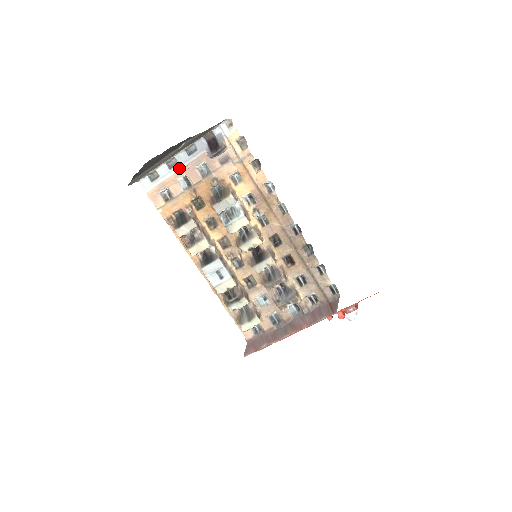
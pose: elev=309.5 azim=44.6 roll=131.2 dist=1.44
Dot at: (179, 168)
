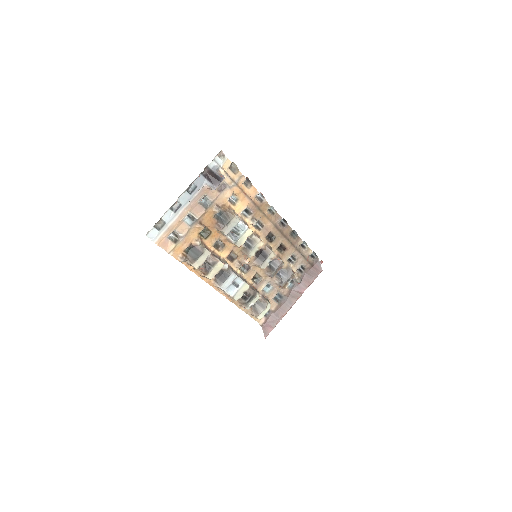
Dot at: (183, 208)
